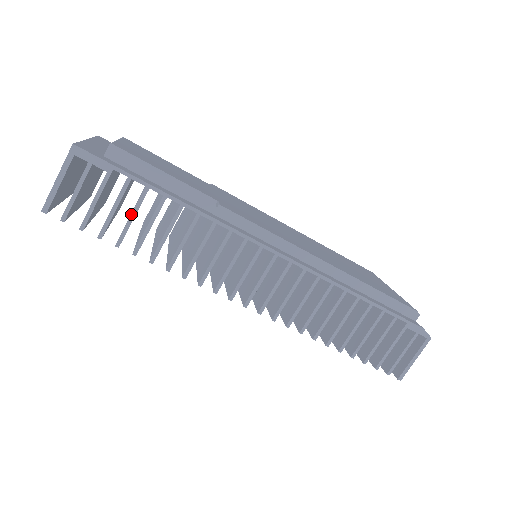
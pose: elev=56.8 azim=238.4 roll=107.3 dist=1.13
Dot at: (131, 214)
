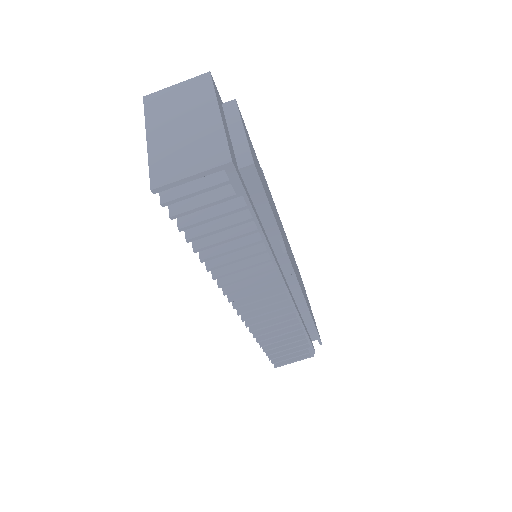
Dot at: (222, 228)
